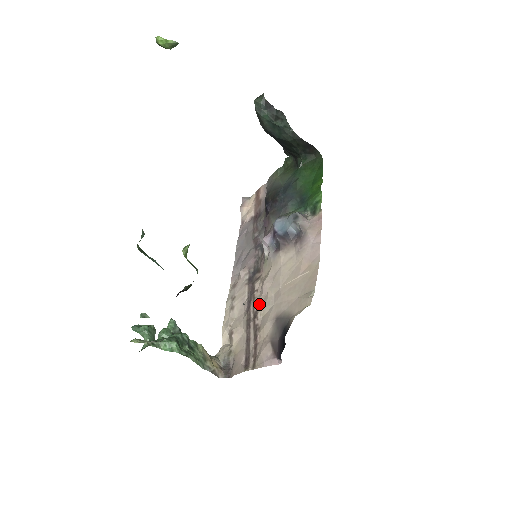
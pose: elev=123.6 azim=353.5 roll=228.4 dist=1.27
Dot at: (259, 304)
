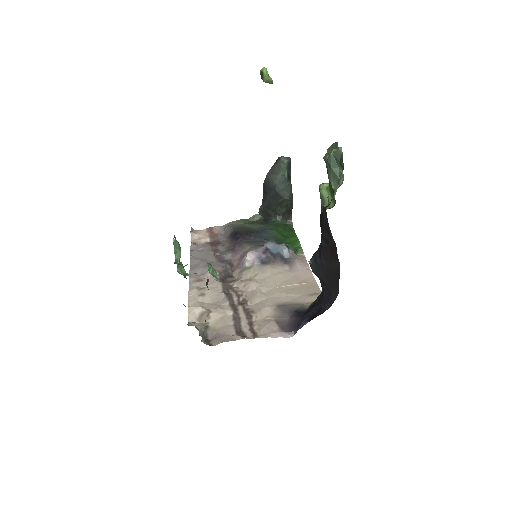
Dot at: (246, 295)
